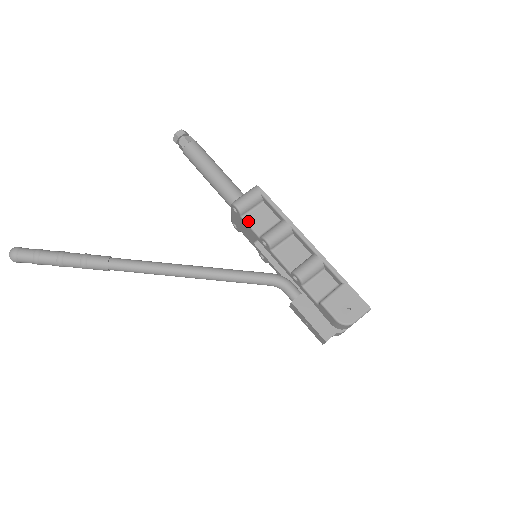
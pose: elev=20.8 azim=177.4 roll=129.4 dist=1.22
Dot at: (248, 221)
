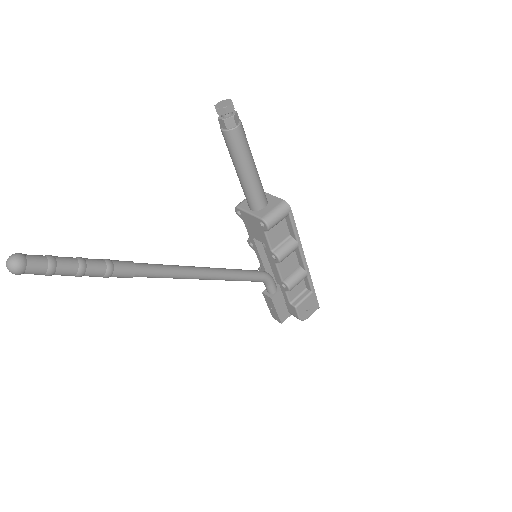
Dot at: (268, 235)
